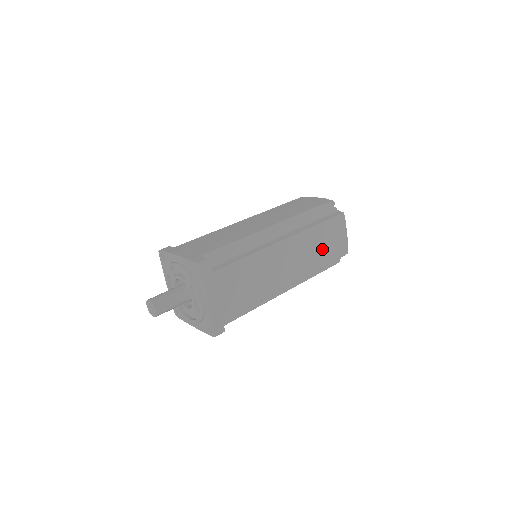
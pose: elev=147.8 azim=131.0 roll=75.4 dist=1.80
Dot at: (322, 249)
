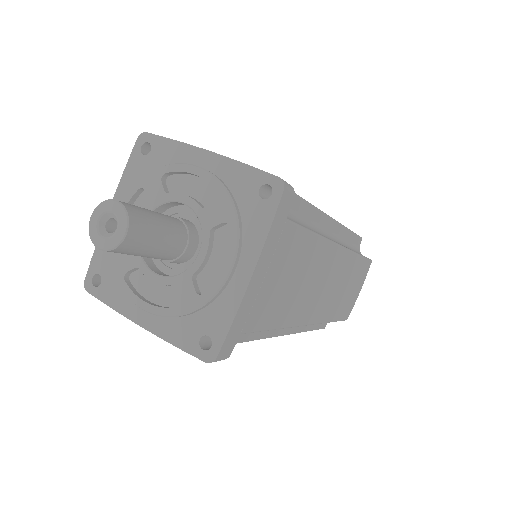
Dot at: (345, 294)
